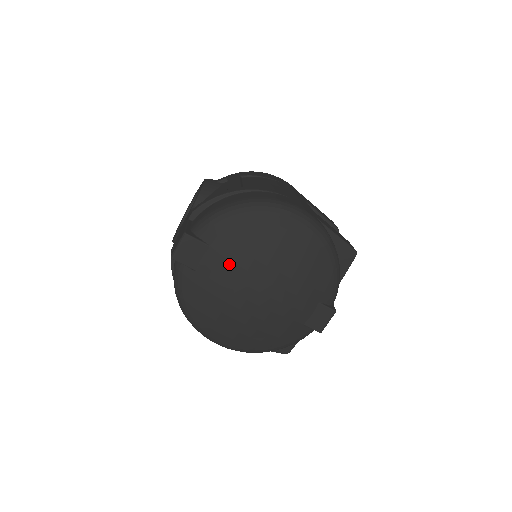
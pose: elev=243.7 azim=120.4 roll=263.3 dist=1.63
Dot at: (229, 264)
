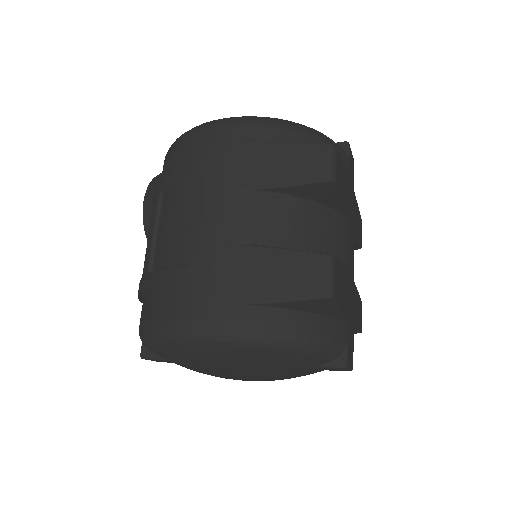
Dot at: occluded
